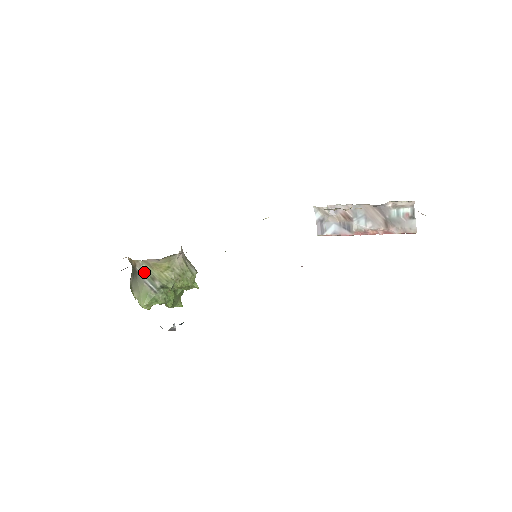
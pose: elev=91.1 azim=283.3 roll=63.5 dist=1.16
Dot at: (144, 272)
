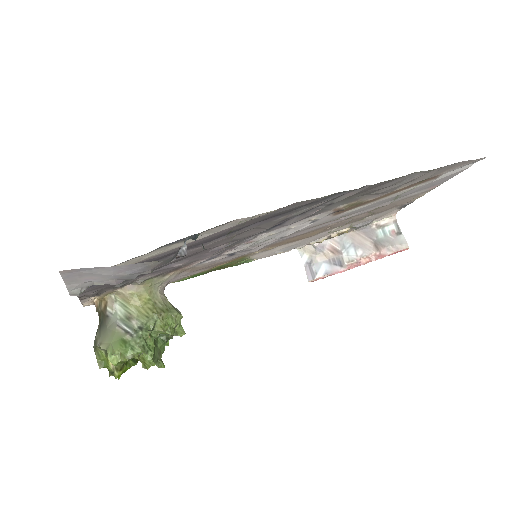
Dot at: (117, 312)
